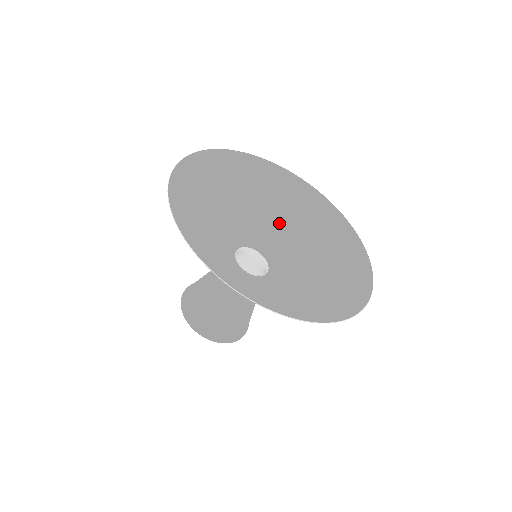
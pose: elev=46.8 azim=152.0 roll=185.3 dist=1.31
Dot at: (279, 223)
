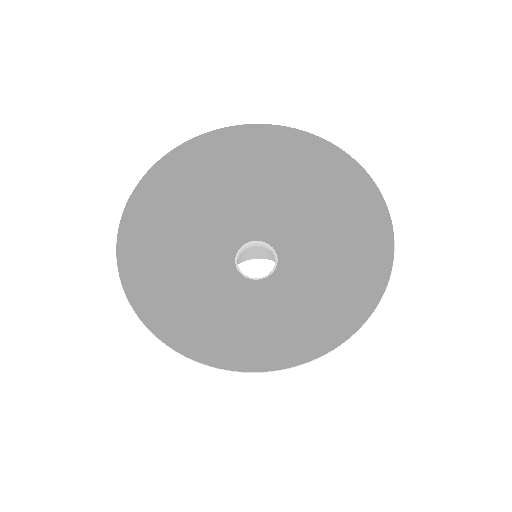
Dot at: (282, 199)
